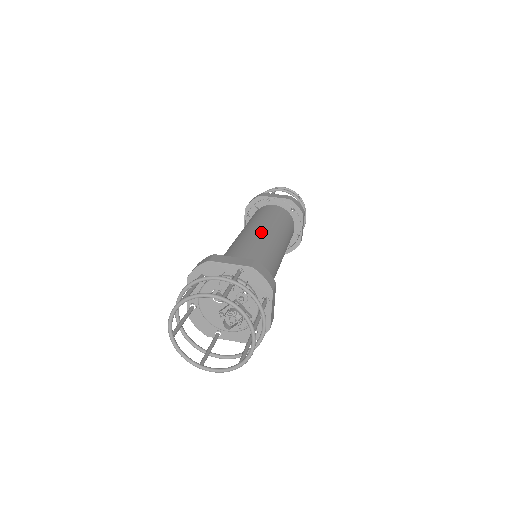
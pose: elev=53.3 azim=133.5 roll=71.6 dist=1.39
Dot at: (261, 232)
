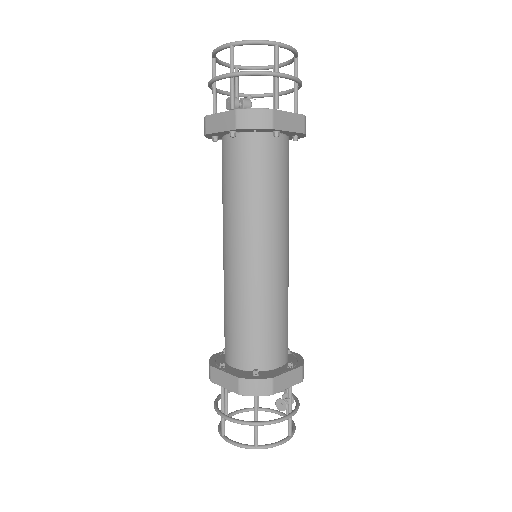
Dot at: (283, 259)
